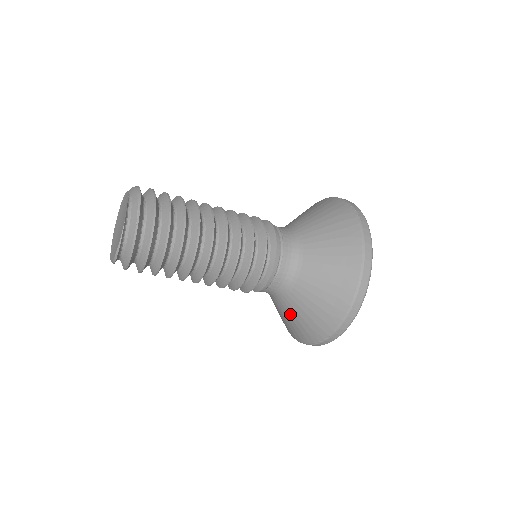
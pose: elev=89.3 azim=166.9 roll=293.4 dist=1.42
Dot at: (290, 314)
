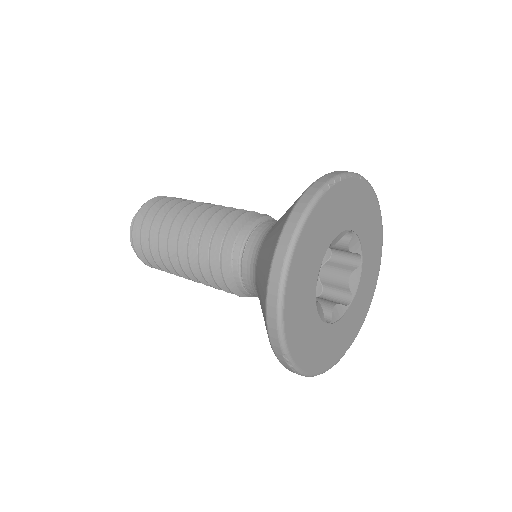
Dot at: occluded
